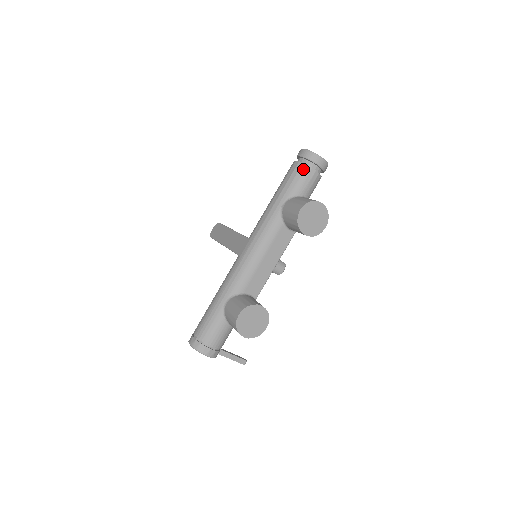
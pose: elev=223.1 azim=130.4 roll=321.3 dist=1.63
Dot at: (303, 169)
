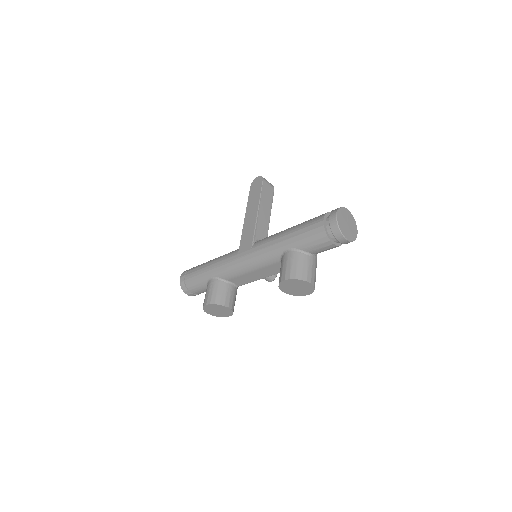
Dot at: (321, 236)
